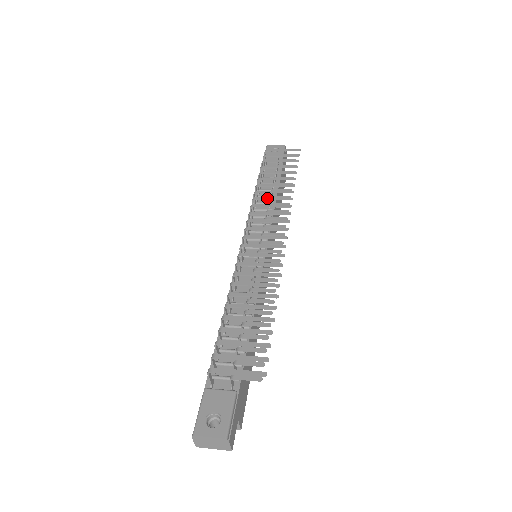
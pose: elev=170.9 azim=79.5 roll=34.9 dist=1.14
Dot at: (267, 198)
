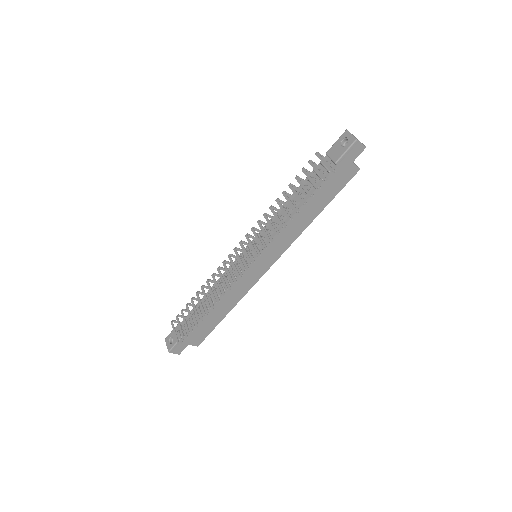
Dot at: (268, 220)
